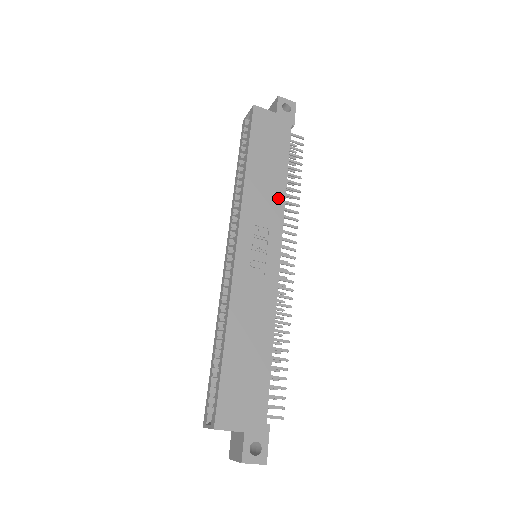
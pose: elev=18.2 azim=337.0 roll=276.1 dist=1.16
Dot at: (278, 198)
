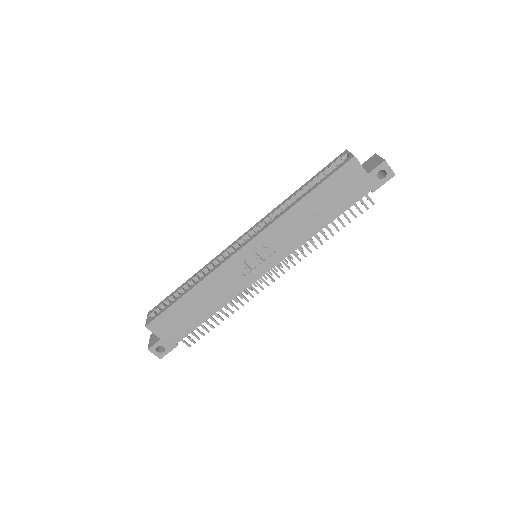
Dot at: (303, 236)
